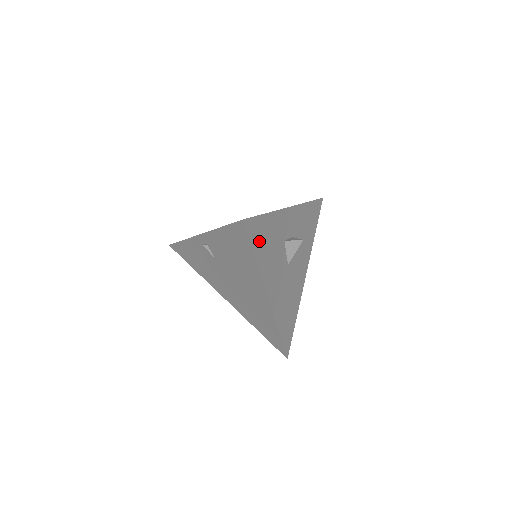
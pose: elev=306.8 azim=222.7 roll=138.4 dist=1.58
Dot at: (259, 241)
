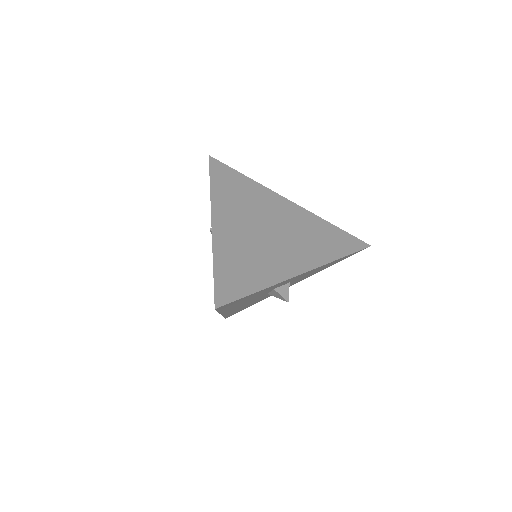
Dot at: (231, 305)
